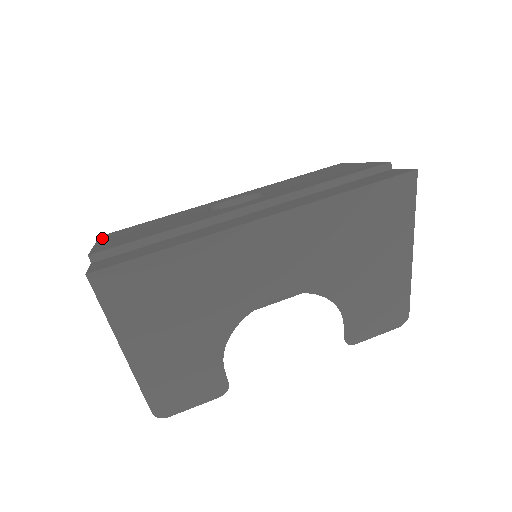
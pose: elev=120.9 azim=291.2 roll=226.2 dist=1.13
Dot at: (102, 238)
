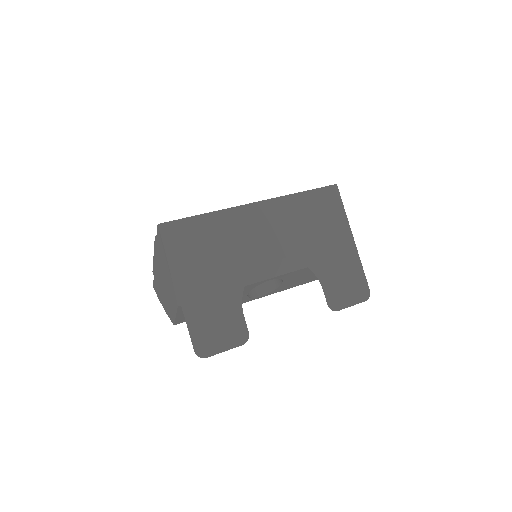
Dot at: occluded
